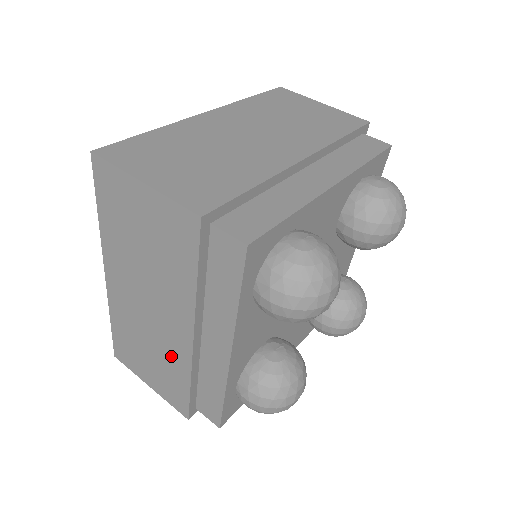
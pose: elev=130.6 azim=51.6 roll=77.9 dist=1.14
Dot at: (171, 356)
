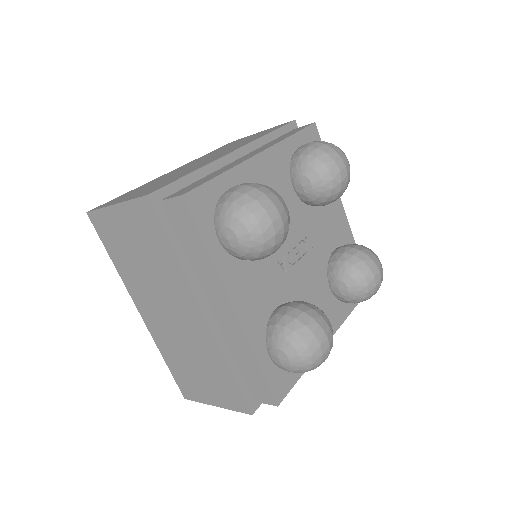
Dot at: (191, 169)
